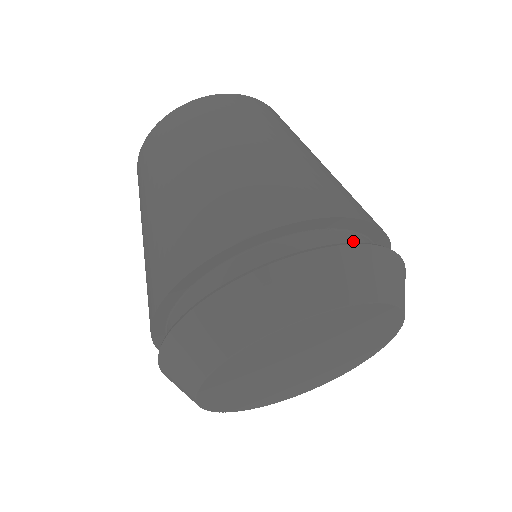
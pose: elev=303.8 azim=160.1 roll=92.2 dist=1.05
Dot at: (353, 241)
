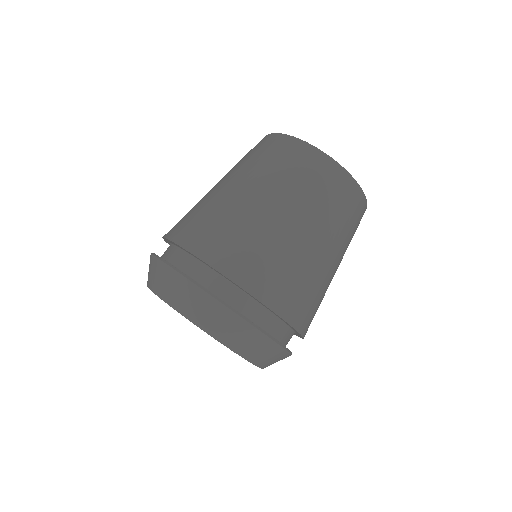
Dot at: (279, 330)
